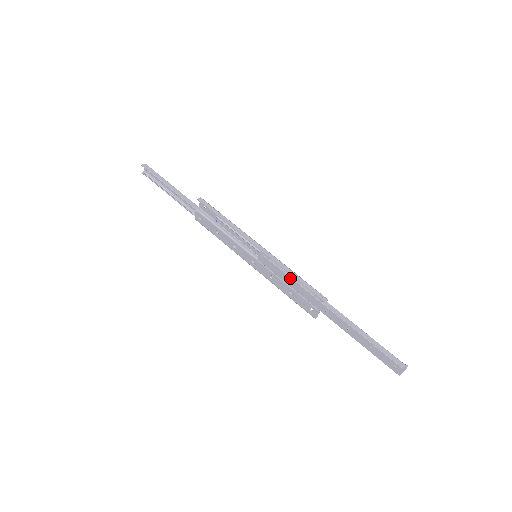
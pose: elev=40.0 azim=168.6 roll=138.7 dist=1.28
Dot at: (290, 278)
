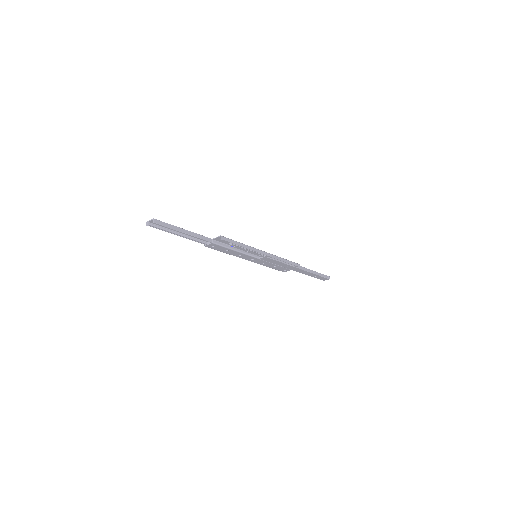
Dot at: (282, 263)
